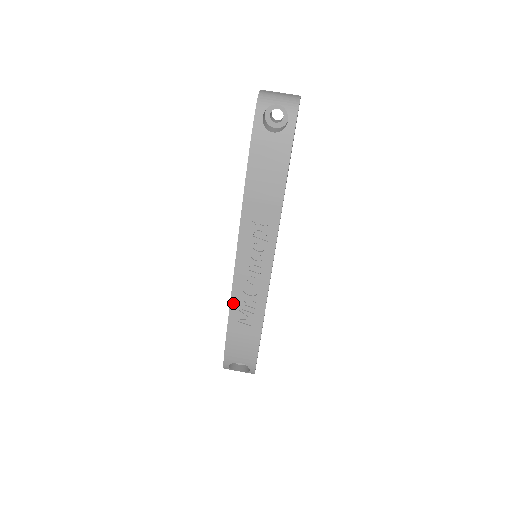
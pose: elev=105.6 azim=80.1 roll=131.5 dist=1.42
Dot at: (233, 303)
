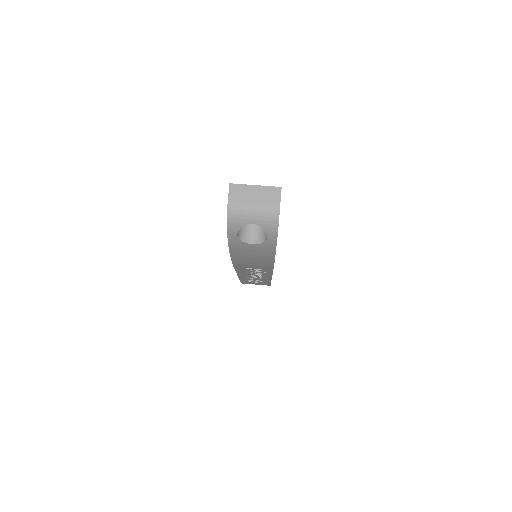
Dot at: (242, 279)
